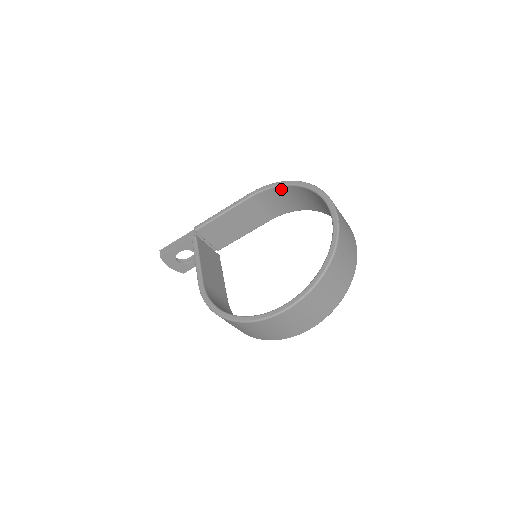
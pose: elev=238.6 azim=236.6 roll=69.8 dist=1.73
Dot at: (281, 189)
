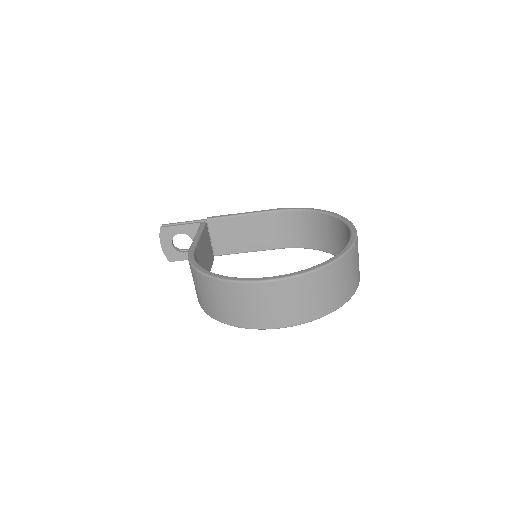
Dot at: (306, 215)
